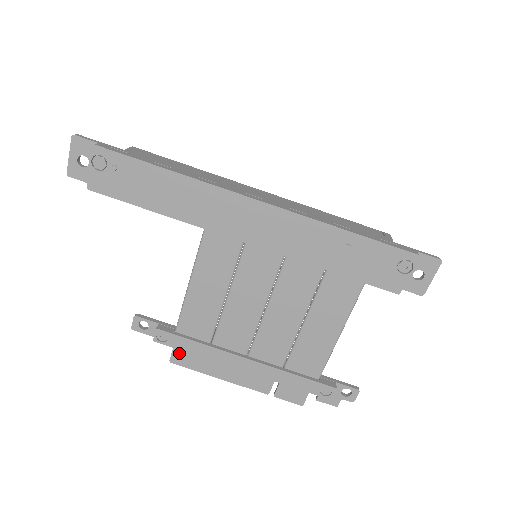
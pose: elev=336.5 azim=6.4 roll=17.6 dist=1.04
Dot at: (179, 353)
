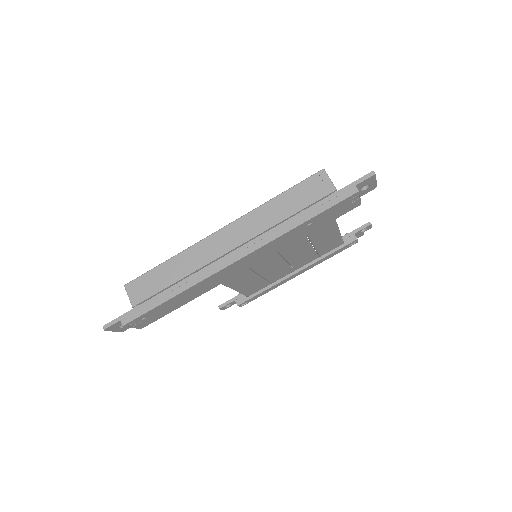
Dot at: occluded
